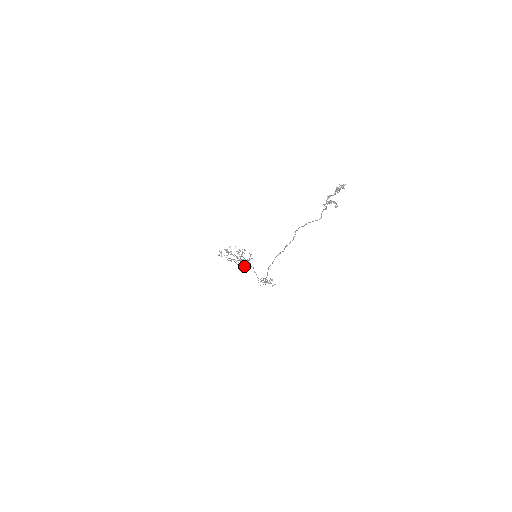
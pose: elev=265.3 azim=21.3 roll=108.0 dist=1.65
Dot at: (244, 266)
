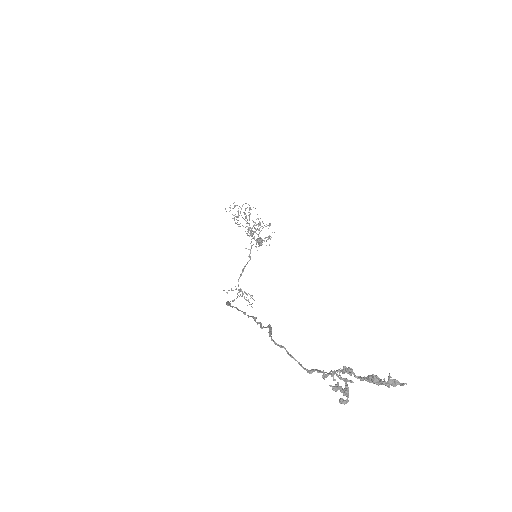
Dot at: (258, 240)
